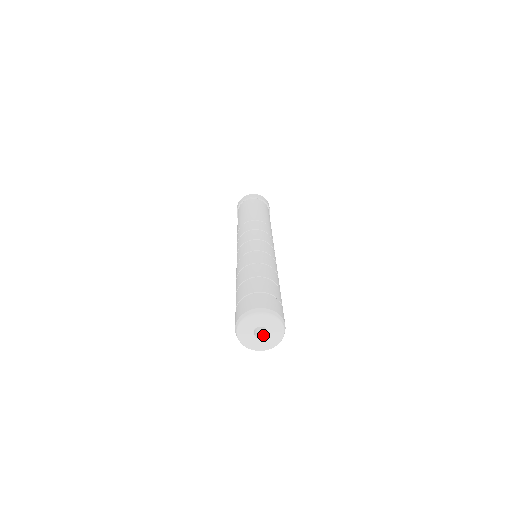
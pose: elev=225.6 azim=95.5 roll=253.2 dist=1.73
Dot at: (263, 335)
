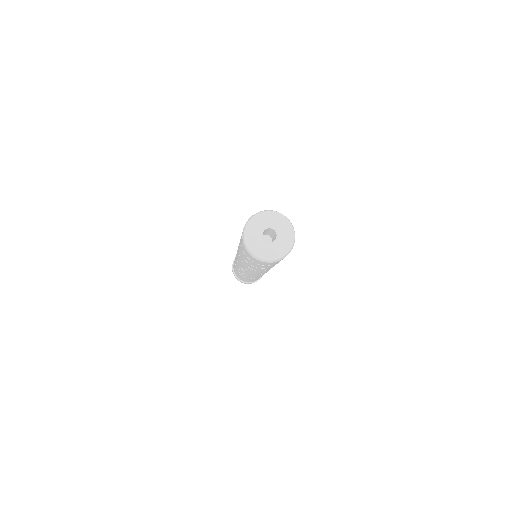
Dot at: (267, 242)
